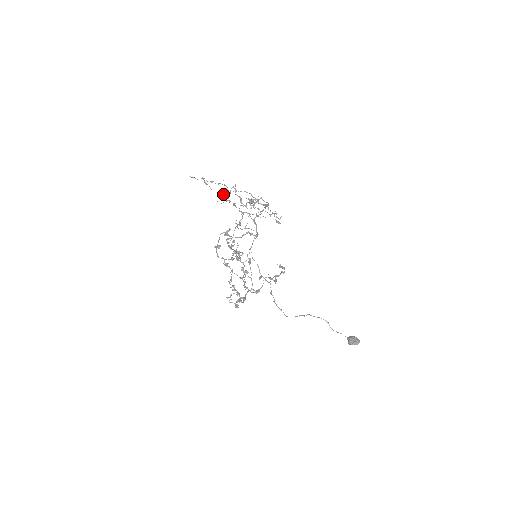
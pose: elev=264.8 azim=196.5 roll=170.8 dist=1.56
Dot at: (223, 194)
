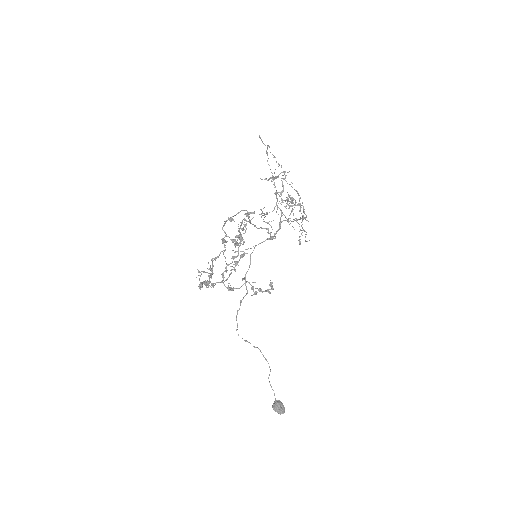
Dot at: occluded
